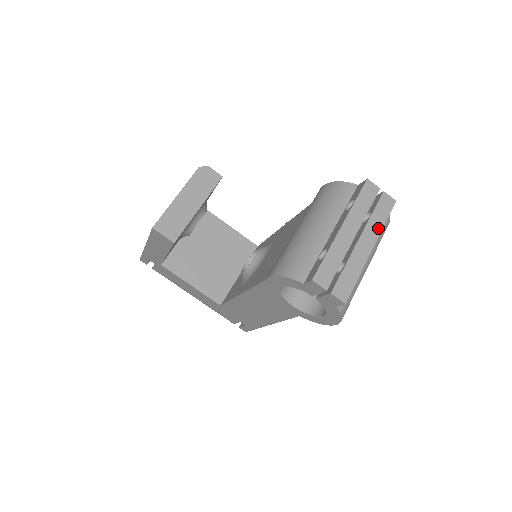
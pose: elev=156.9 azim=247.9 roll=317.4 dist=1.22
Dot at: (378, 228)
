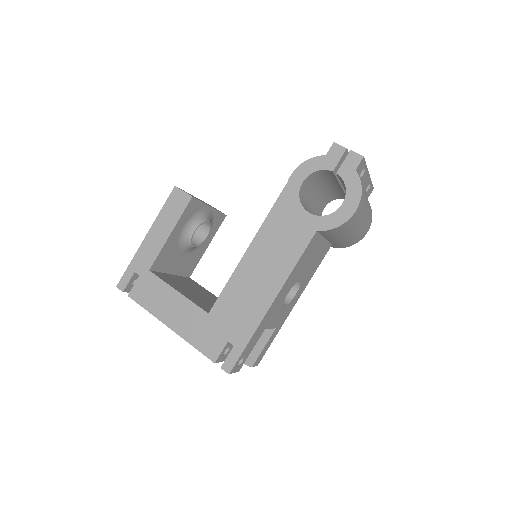
Dot at: occluded
